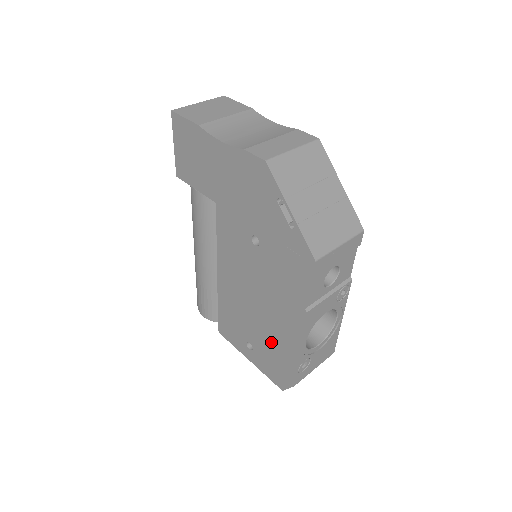
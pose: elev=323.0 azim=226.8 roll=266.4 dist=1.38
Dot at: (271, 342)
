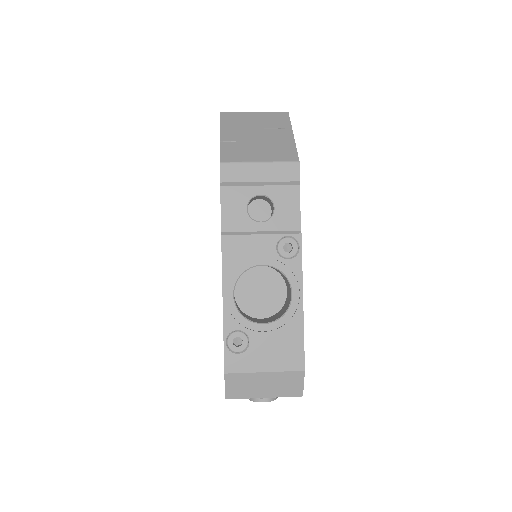
Dot at: occluded
